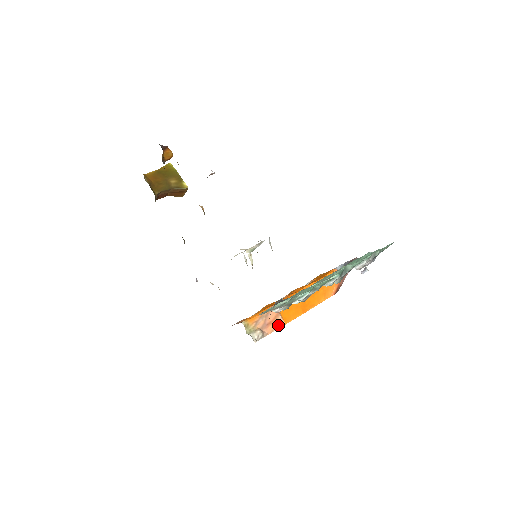
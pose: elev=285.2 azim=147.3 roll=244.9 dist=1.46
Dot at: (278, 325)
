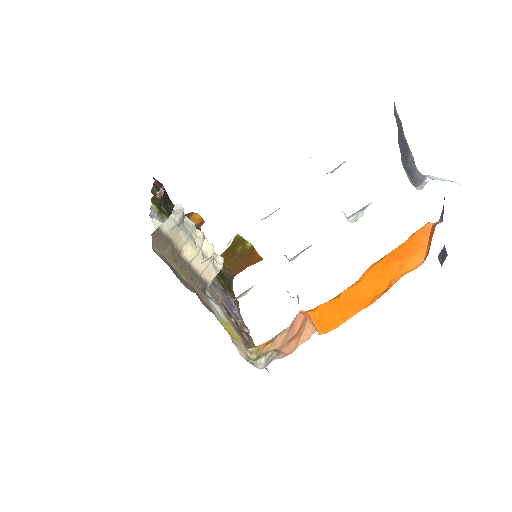
Dot at: (306, 336)
